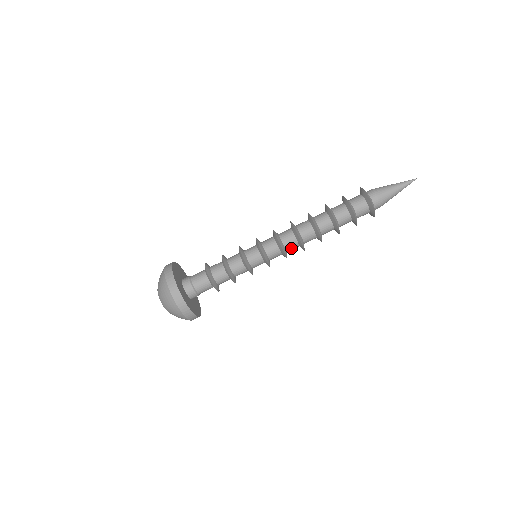
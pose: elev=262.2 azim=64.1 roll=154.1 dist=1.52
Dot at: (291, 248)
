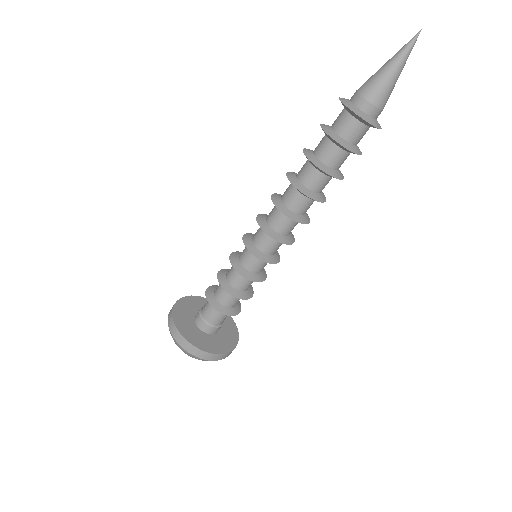
Dot at: (283, 227)
